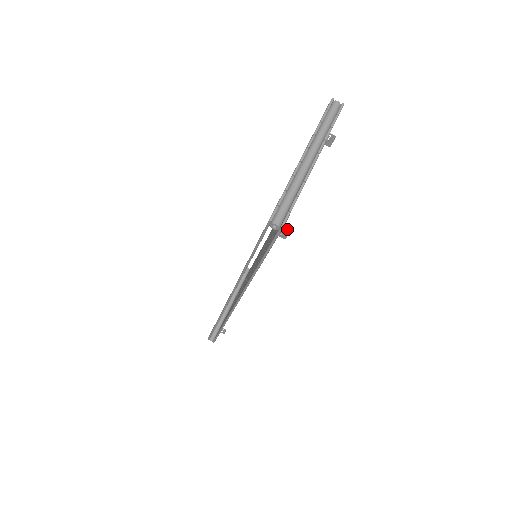
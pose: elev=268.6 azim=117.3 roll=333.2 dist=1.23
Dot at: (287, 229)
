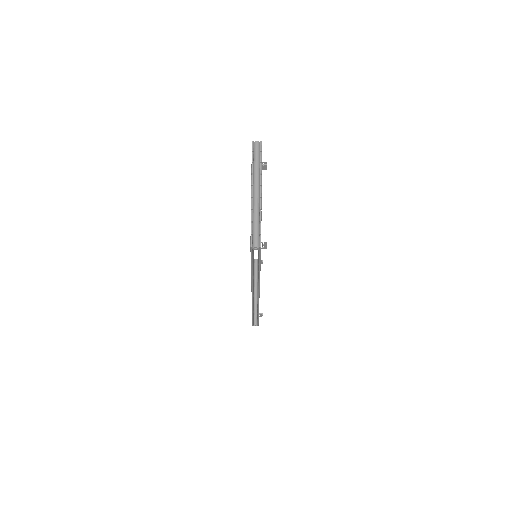
Dot at: (265, 243)
